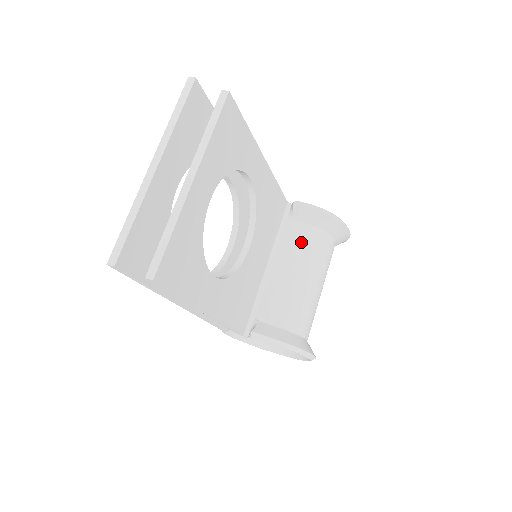
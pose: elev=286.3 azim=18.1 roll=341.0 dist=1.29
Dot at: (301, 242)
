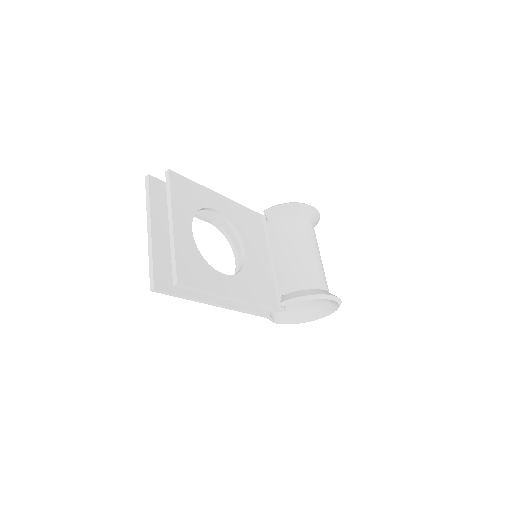
Dot at: (283, 232)
